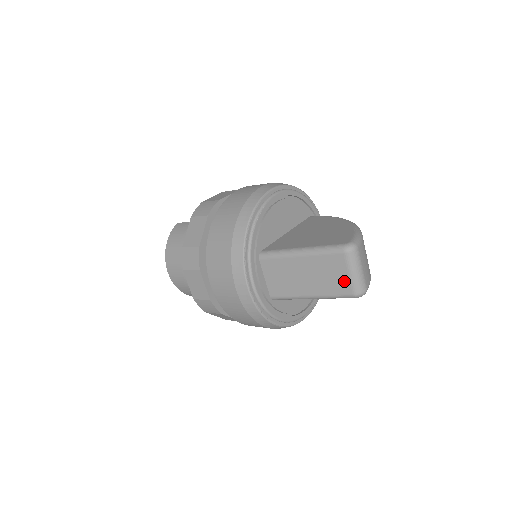
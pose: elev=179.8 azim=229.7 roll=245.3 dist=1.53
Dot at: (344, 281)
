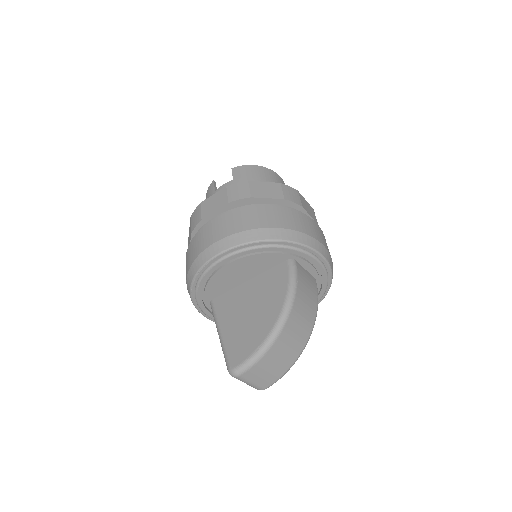
Dot at: occluded
